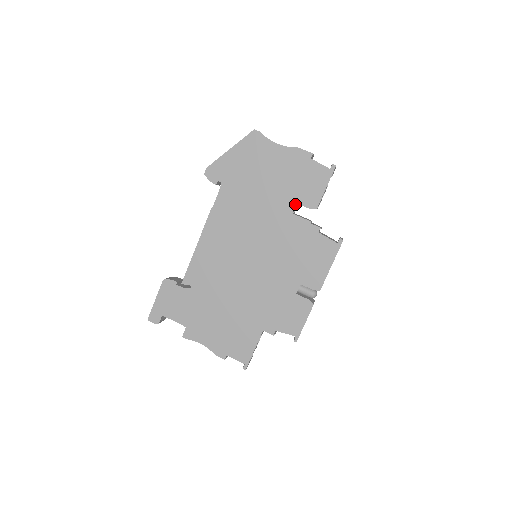
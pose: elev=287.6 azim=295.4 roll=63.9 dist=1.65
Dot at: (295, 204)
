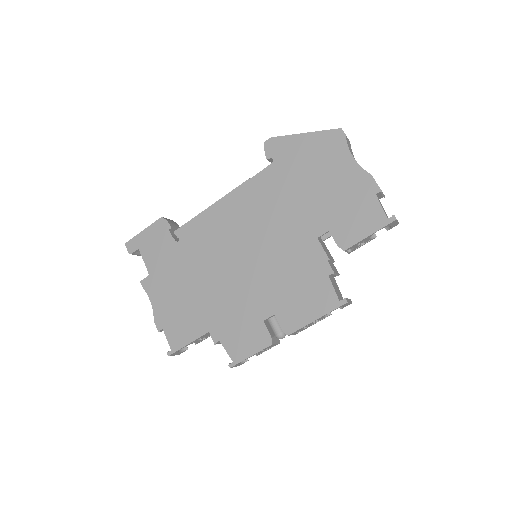
Dot at: (327, 230)
